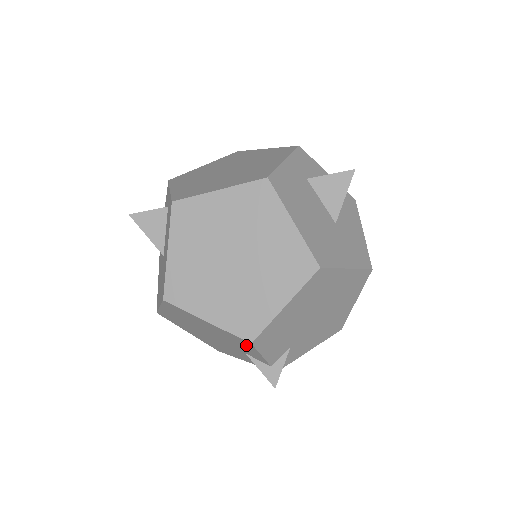
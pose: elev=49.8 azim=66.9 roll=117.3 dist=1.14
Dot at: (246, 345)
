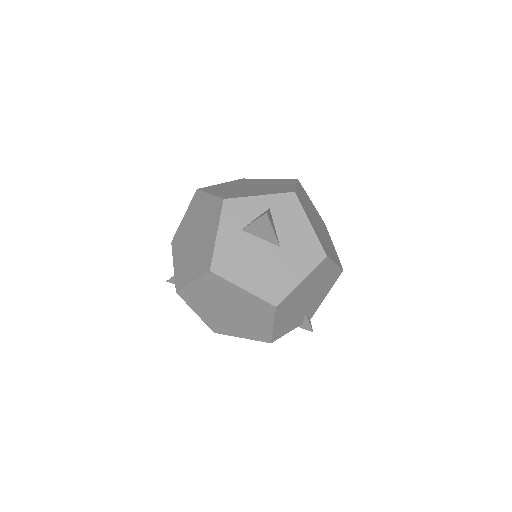
Dot at: occluded
